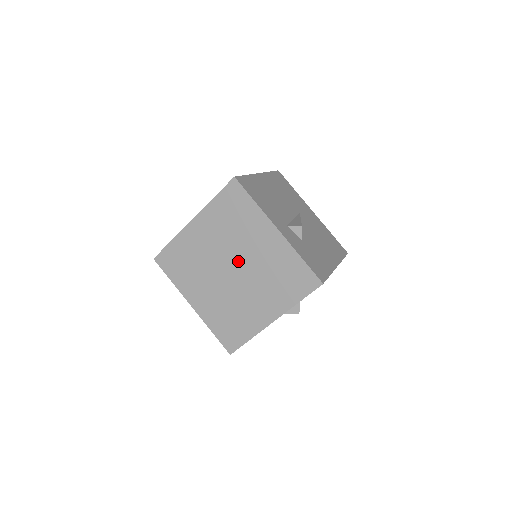
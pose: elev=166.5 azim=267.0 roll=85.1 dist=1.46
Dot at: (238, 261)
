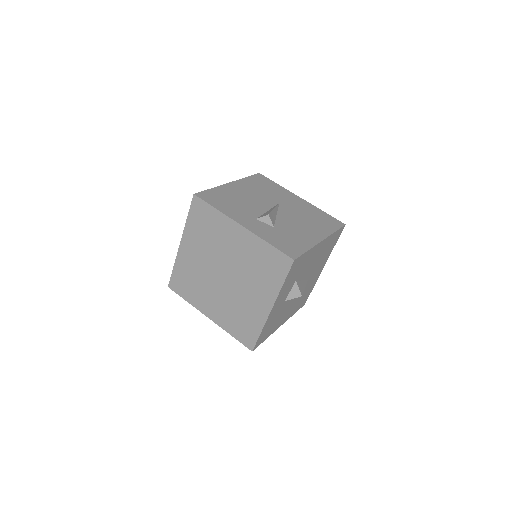
Dot at: (224, 265)
